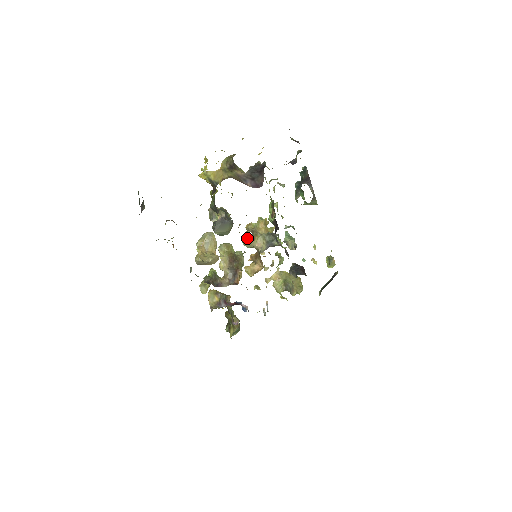
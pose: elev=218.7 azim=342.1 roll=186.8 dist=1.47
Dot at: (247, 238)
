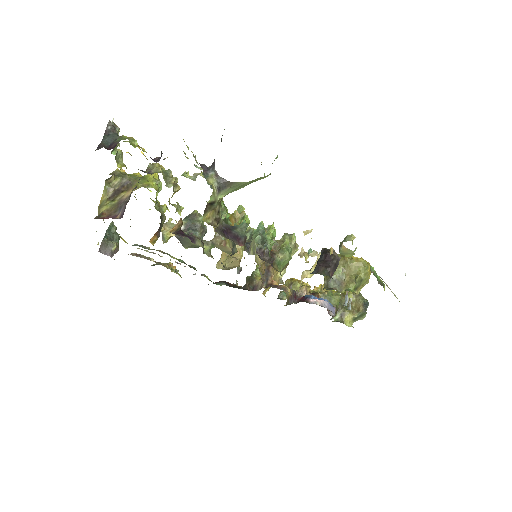
Dot at: (213, 247)
